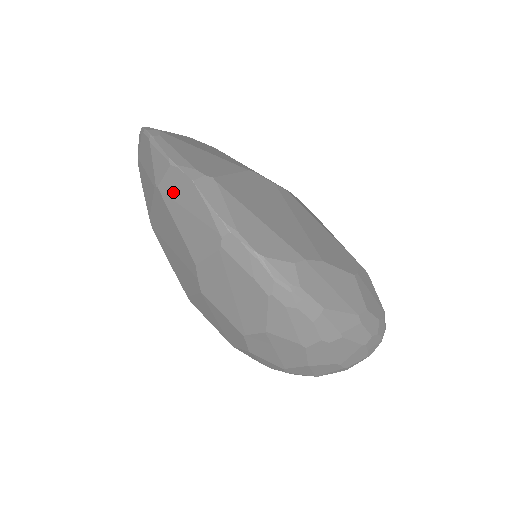
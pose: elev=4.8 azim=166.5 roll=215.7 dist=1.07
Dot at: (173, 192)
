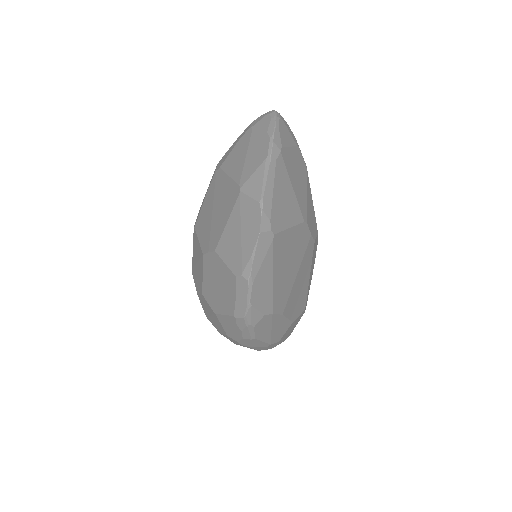
Dot at: (245, 212)
